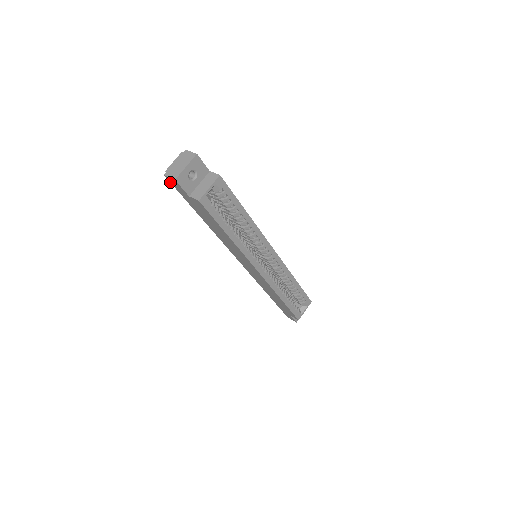
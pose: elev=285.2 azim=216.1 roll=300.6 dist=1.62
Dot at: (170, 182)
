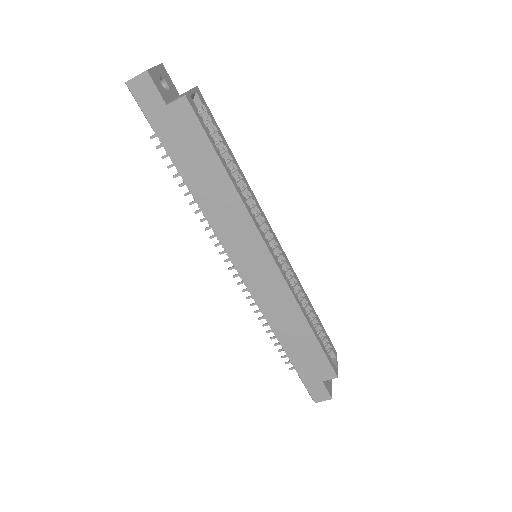
Dot at: (134, 97)
